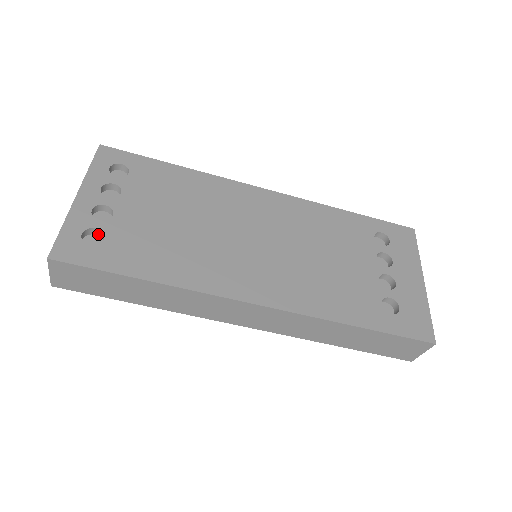
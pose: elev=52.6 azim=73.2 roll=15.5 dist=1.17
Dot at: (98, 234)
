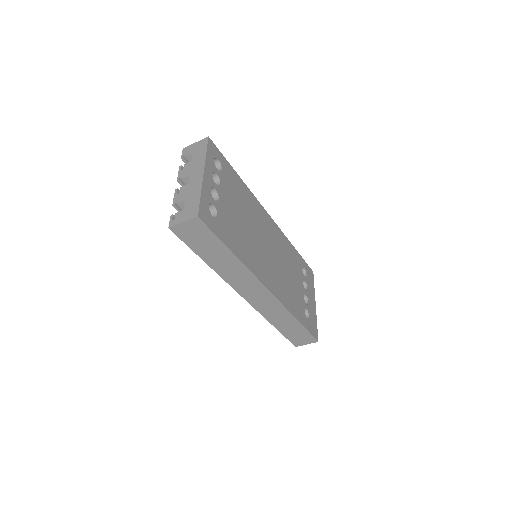
Dot at: (210, 208)
